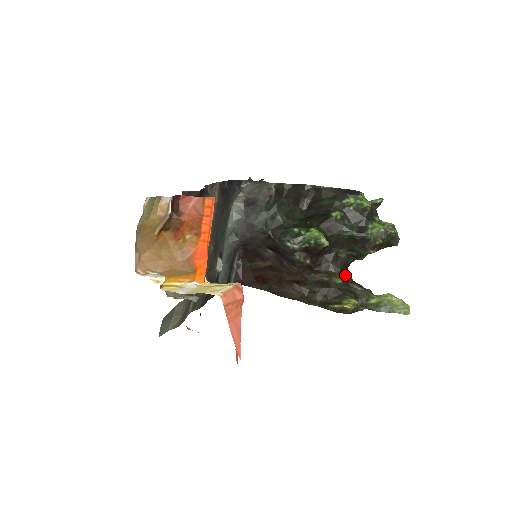
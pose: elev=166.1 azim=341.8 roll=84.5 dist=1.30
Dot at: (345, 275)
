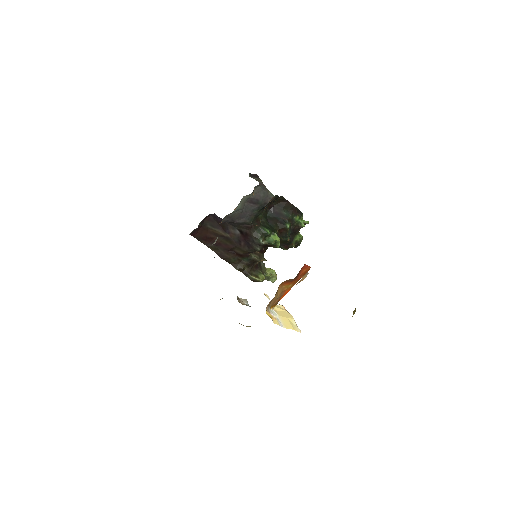
Dot at: occluded
